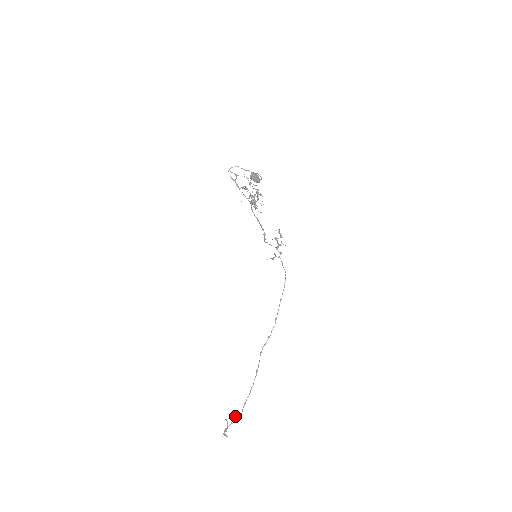
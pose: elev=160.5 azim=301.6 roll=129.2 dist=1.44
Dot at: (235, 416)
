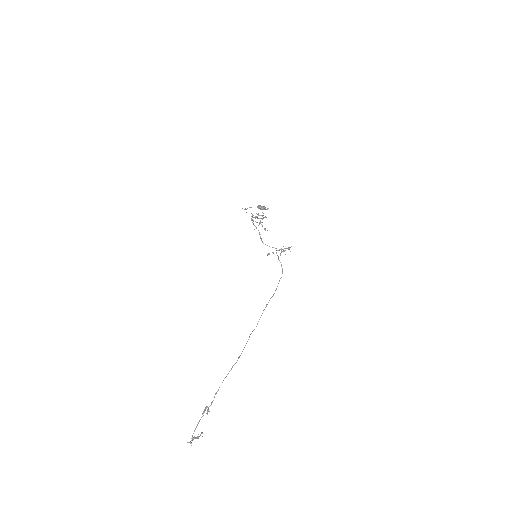
Dot at: (204, 411)
